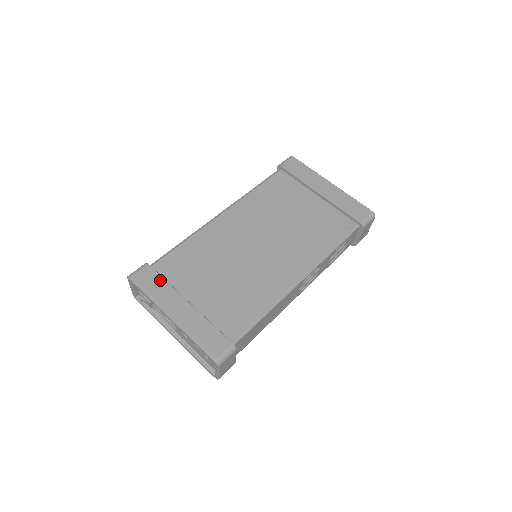
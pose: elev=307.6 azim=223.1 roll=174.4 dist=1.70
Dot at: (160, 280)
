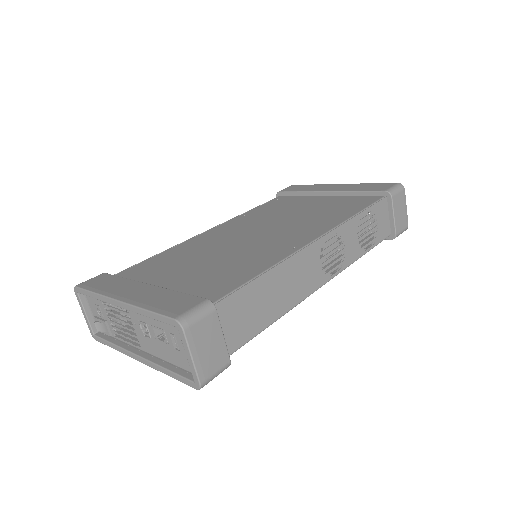
Dot at: (115, 278)
